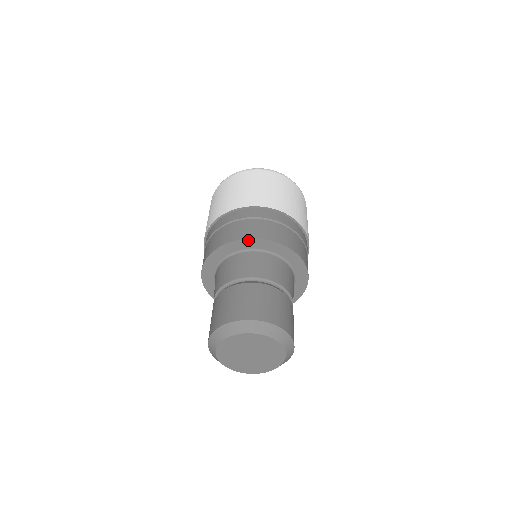
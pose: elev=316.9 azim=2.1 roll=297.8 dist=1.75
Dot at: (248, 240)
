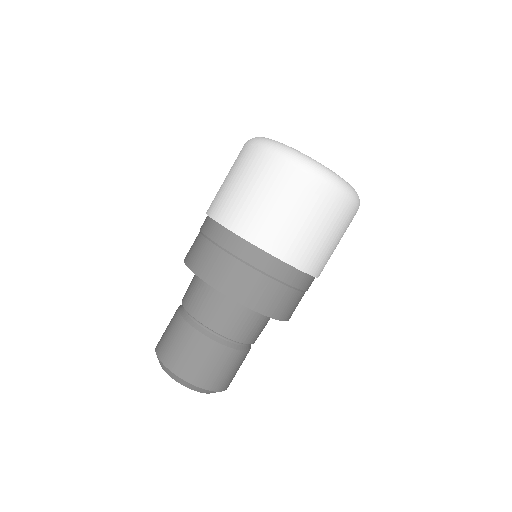
Dot at: (205, 281)
